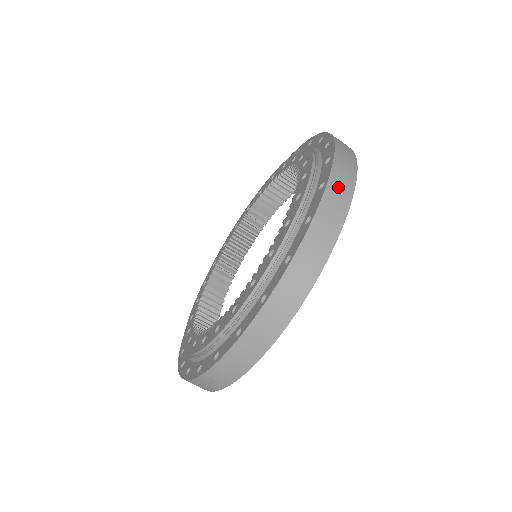
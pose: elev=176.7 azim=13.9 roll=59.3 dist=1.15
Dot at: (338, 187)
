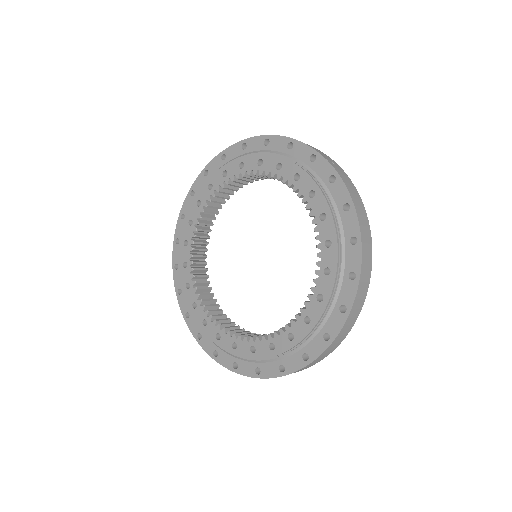
Dot at: (366, 241)
